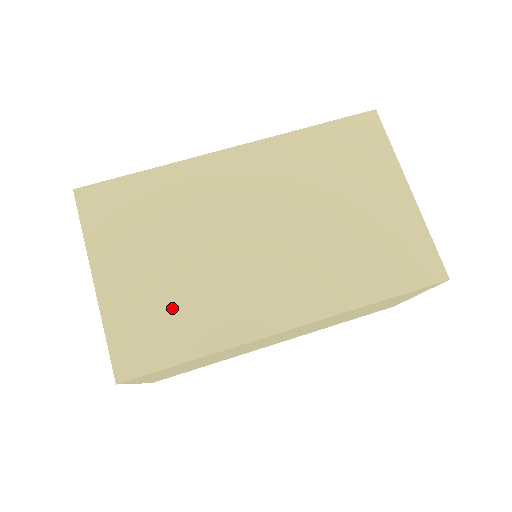
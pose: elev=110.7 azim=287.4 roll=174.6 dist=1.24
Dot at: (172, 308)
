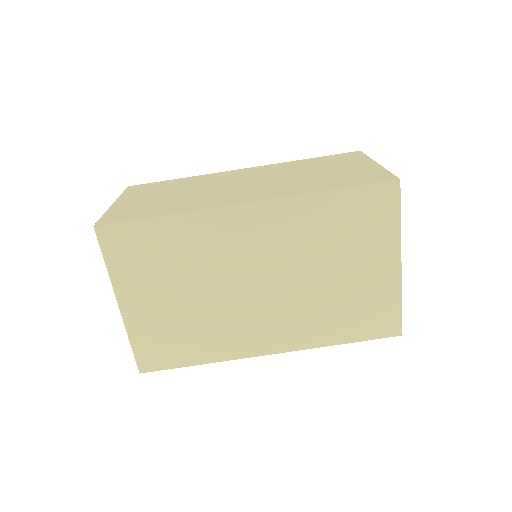
Dot at: (182, 331)
